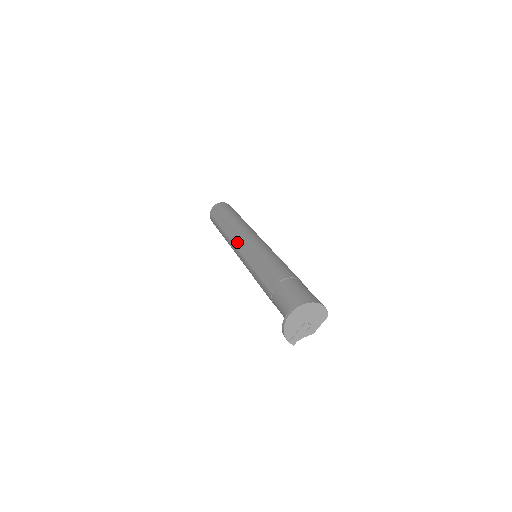
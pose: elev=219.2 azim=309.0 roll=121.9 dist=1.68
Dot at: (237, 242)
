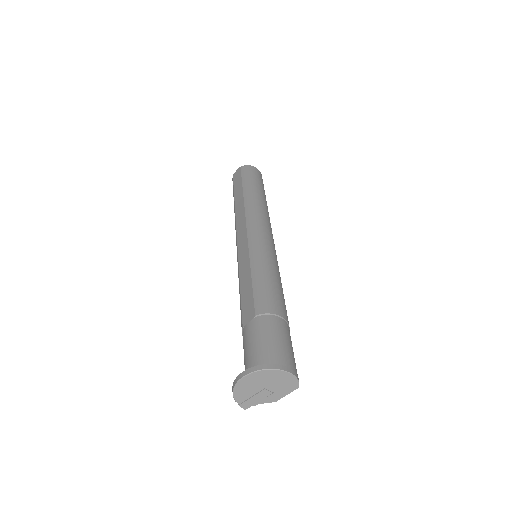
Dot at: (240, 231)
